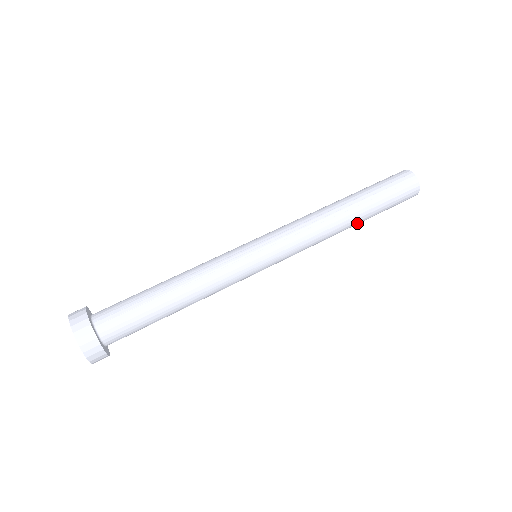
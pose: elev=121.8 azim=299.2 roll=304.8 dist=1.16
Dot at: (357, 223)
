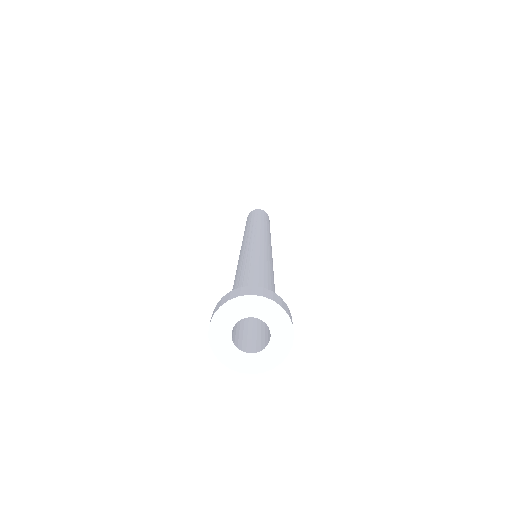
Dot at: occluded
